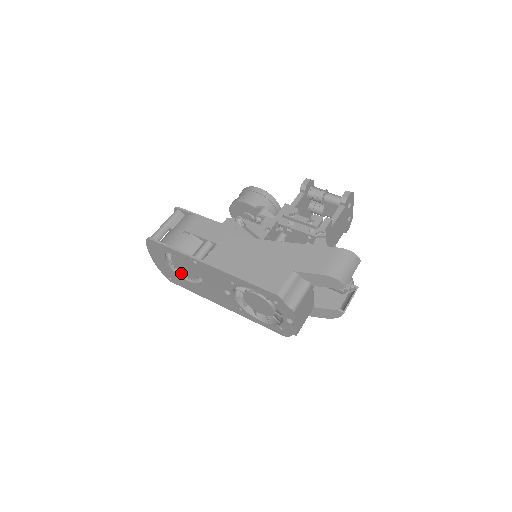
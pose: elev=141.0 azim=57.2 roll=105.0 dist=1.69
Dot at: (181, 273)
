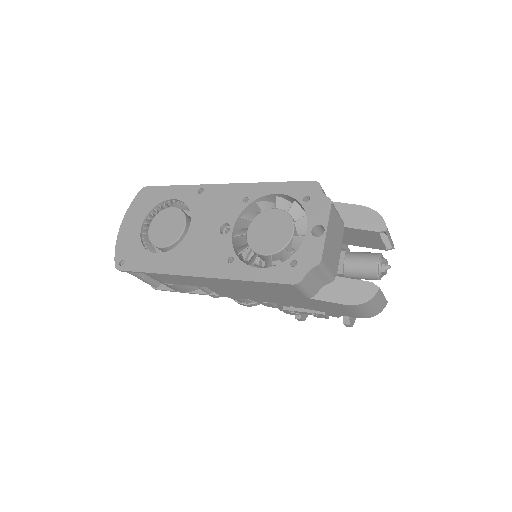
Dot at: occluded
